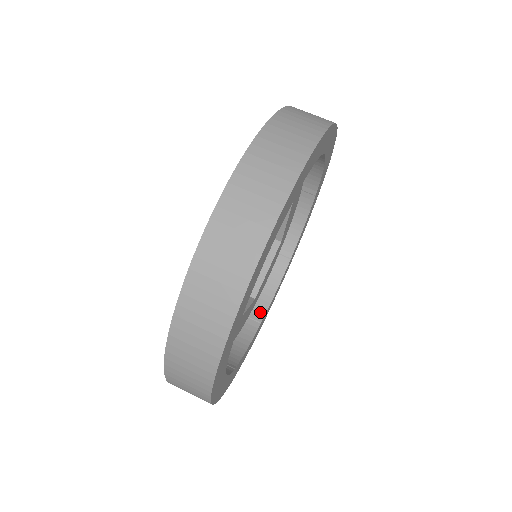
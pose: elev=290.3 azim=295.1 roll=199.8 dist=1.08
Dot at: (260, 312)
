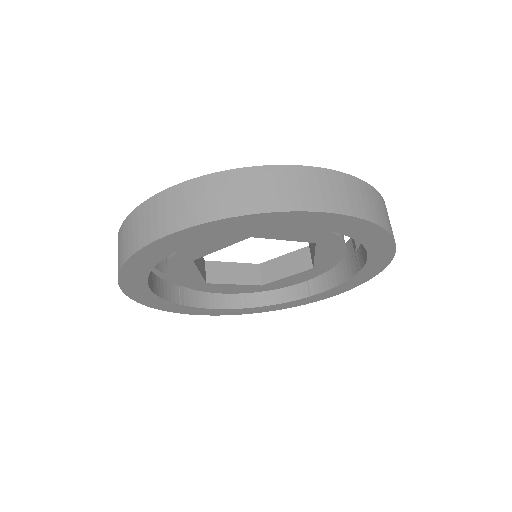
Dot at: (188, 301)
